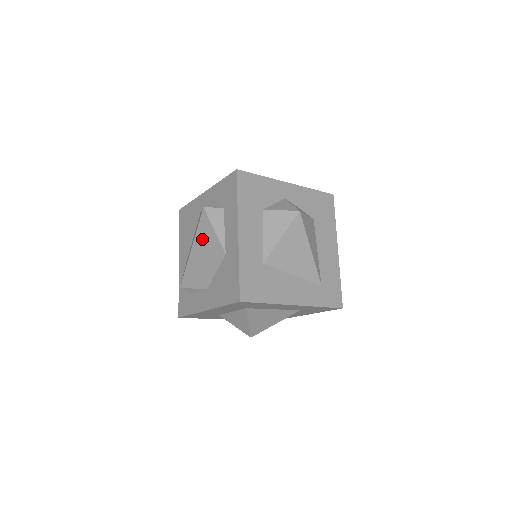
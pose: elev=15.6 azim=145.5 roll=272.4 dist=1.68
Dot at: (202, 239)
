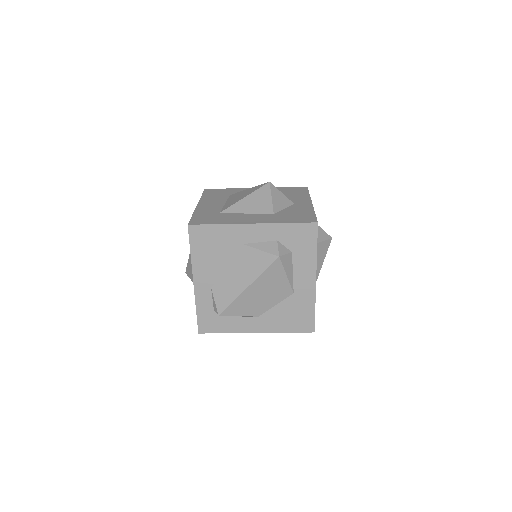
Dot at: (267, 281)
